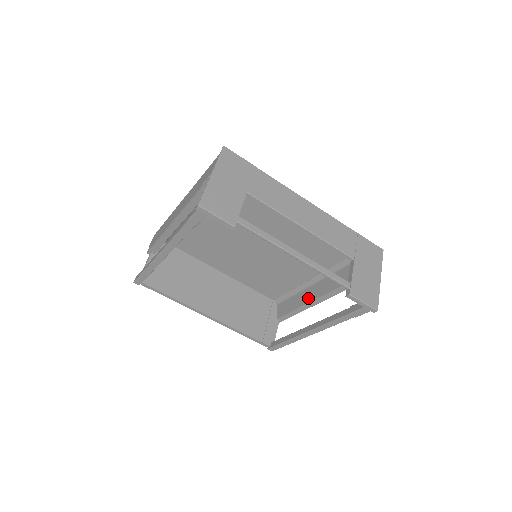
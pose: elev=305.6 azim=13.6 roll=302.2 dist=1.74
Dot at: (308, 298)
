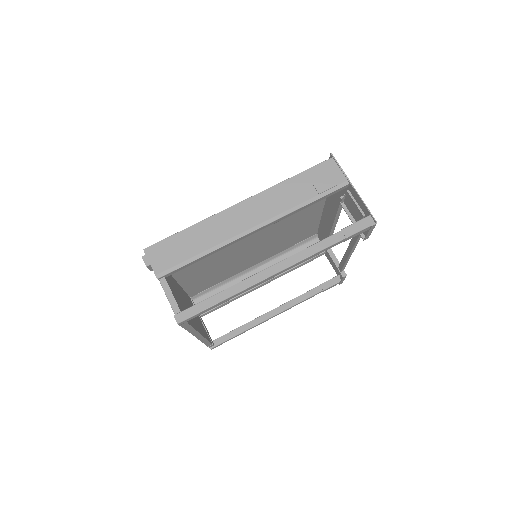
Dot at: occluded
